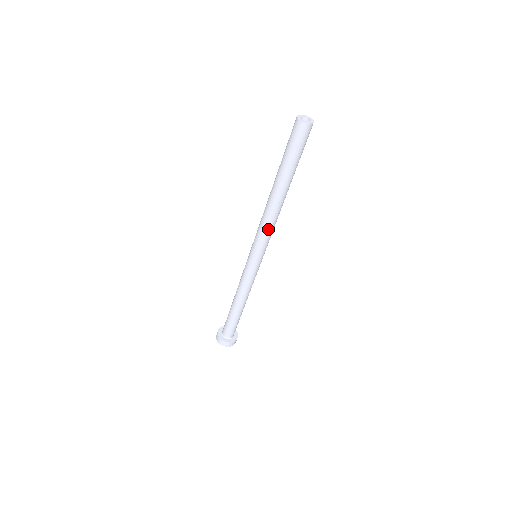
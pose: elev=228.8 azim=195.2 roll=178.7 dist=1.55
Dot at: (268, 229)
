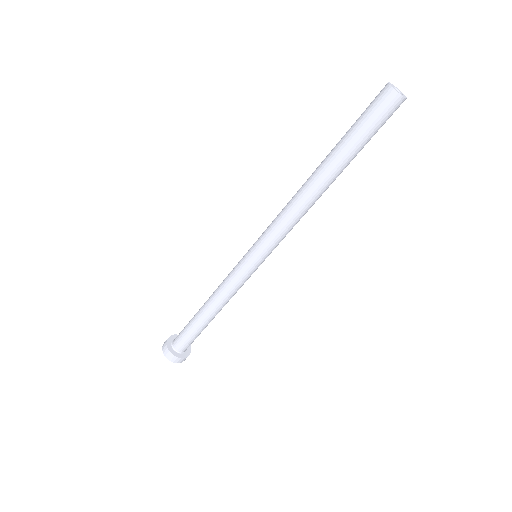
Dot at: (291, 225)
